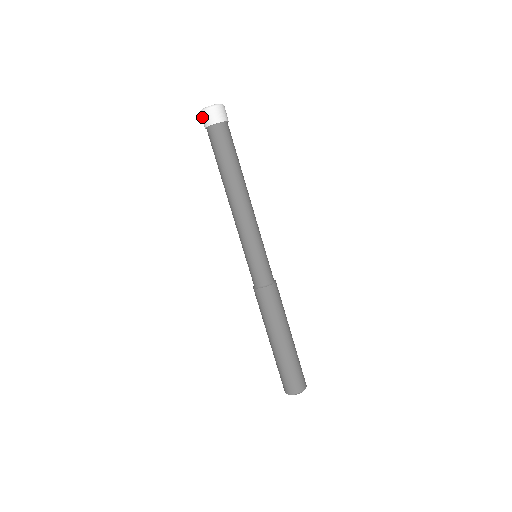
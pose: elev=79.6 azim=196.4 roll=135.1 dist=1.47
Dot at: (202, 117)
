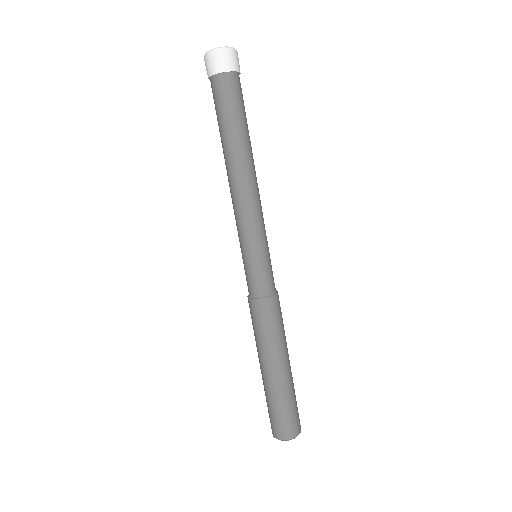
Dot at: (215, 58)
